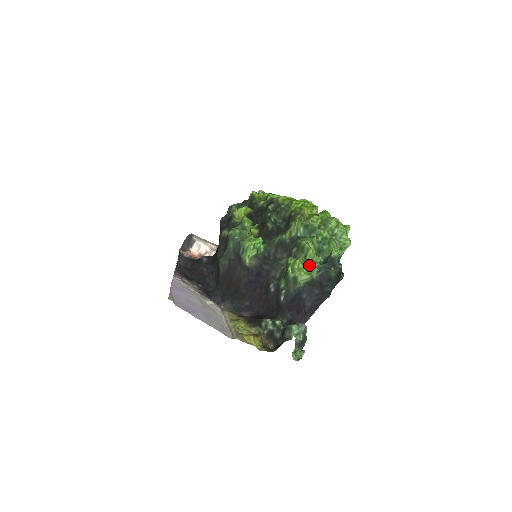
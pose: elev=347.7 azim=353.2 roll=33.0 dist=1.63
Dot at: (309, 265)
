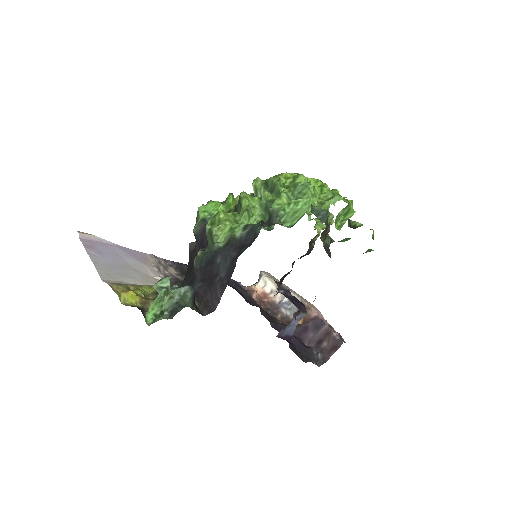
Dot at: occluded
